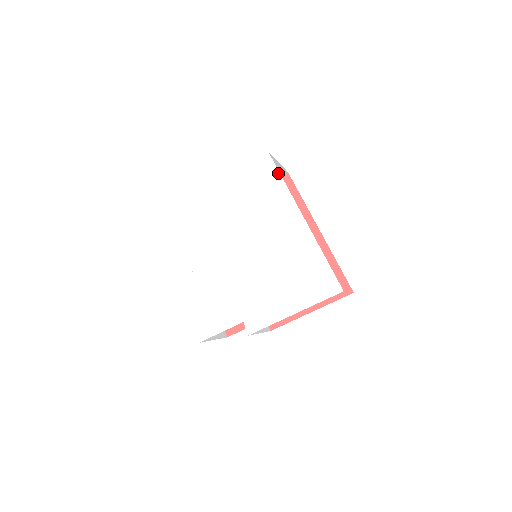
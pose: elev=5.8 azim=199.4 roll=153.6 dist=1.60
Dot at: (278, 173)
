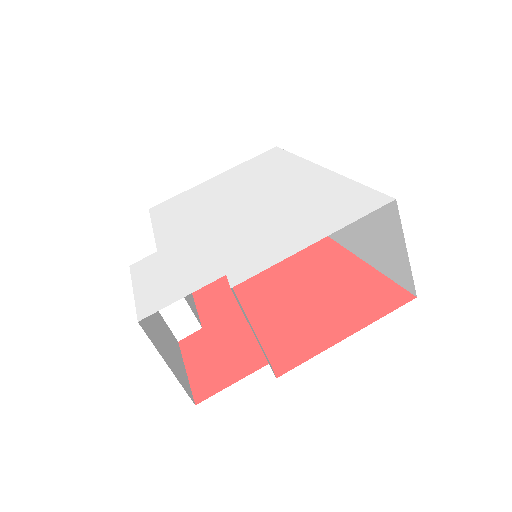
Dot at: (288, 153)
